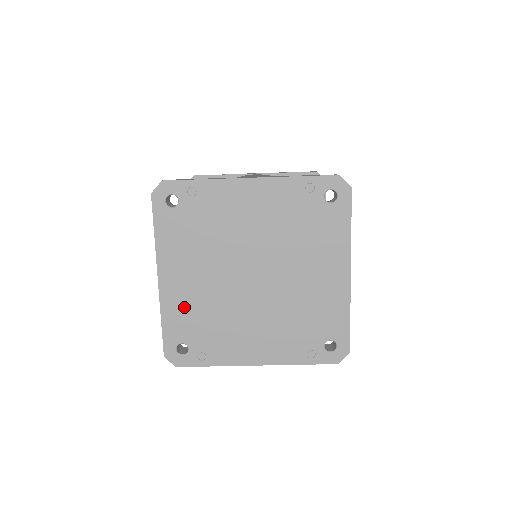
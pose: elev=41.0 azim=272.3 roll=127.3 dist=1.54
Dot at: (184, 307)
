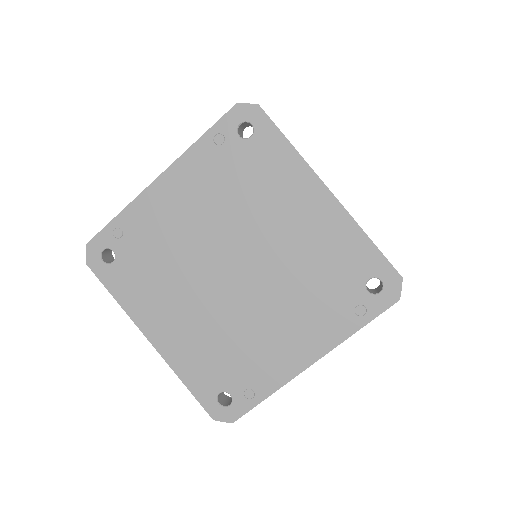
Dot at: (194, 353)
